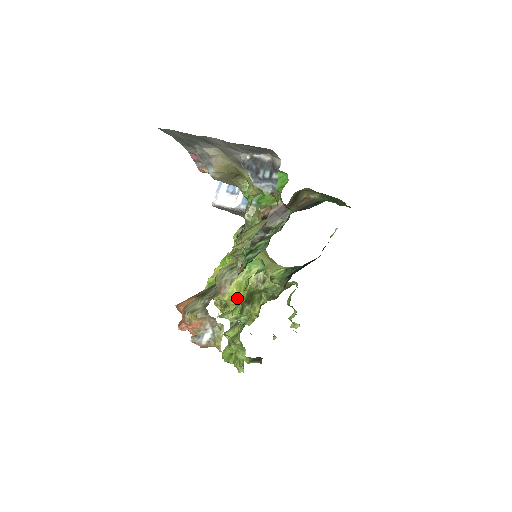
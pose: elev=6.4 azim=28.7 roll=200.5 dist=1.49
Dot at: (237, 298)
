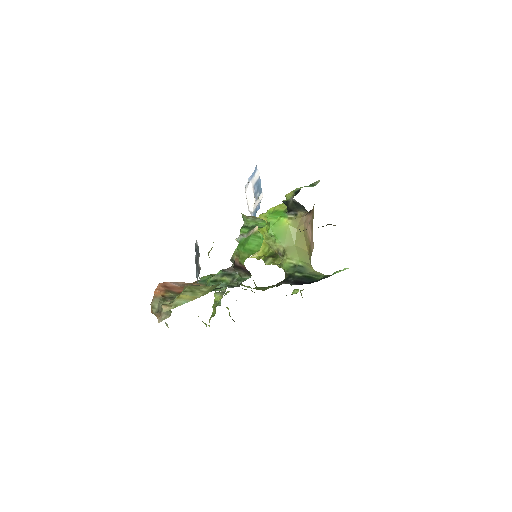
Dot at: (259, 254)
